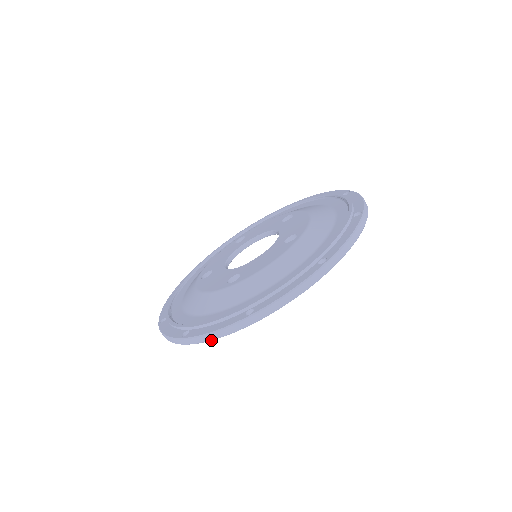
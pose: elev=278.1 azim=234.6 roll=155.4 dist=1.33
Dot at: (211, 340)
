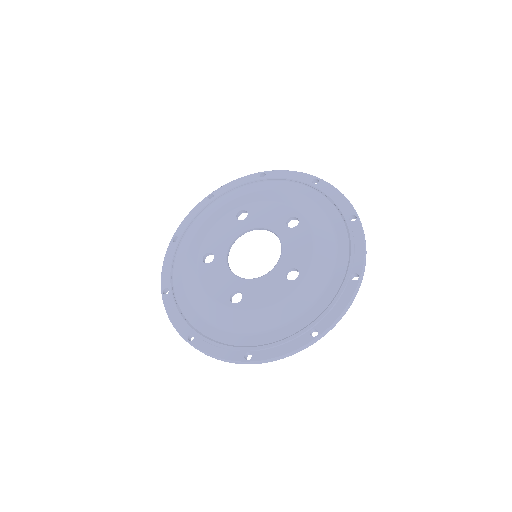
Dot at: (213, 357)
